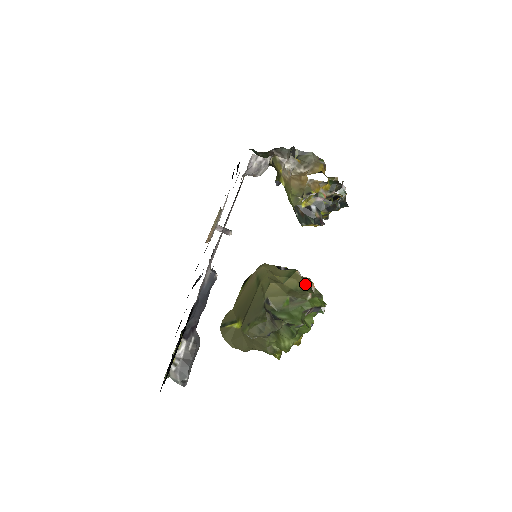
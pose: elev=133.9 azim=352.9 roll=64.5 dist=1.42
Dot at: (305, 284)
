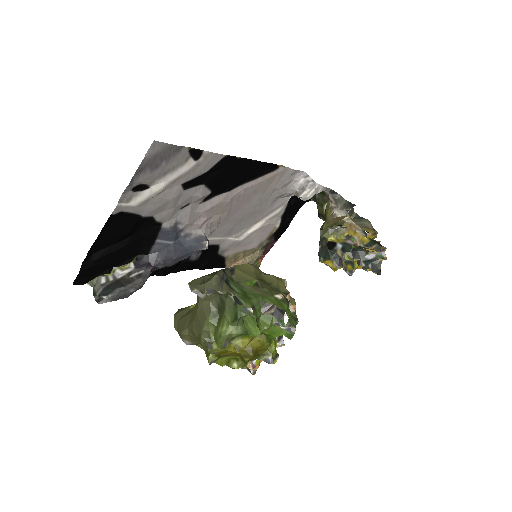
Dot at: (284, 291)
